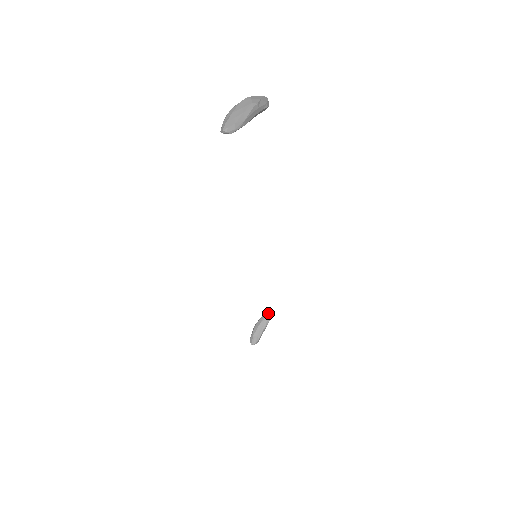
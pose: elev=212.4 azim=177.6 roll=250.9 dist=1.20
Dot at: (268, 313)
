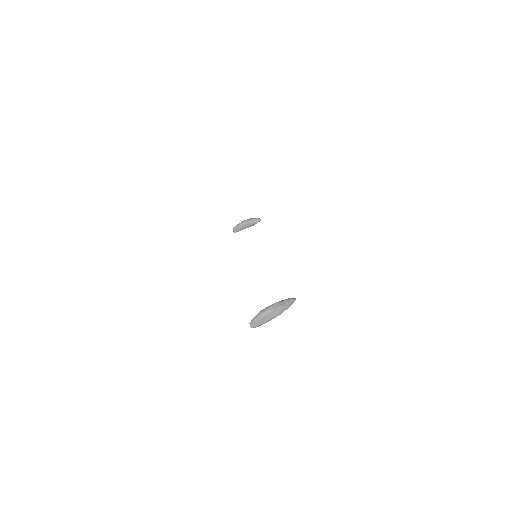
Dot at: (256, 222)
